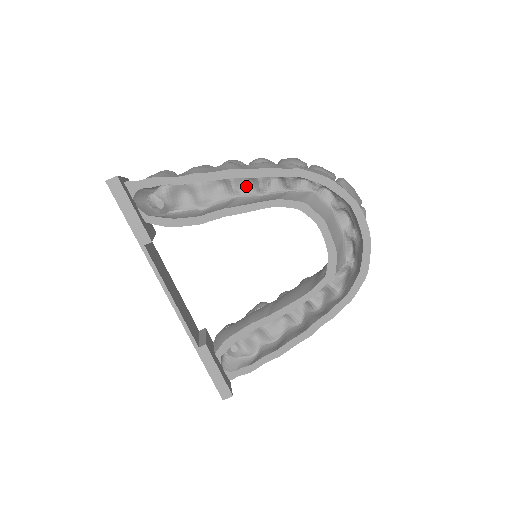
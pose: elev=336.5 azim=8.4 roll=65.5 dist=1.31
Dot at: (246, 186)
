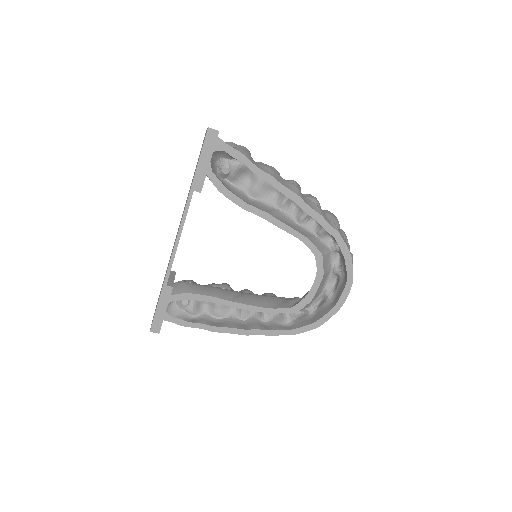
Dot at: (291, 208)
